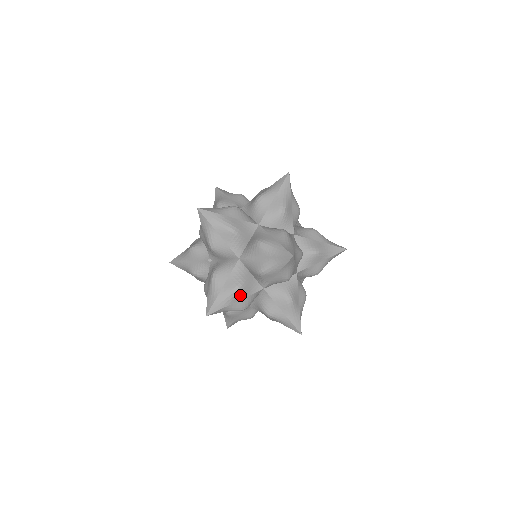
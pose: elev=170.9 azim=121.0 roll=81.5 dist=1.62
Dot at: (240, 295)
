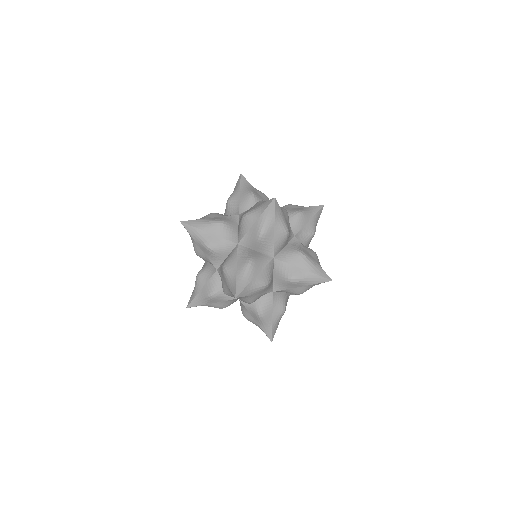
Dot at: (214, 300)
